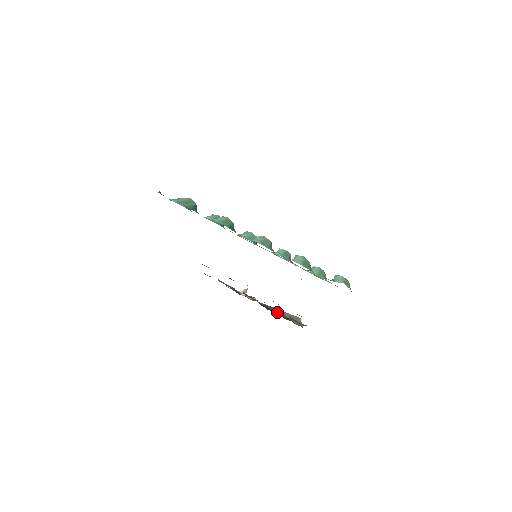
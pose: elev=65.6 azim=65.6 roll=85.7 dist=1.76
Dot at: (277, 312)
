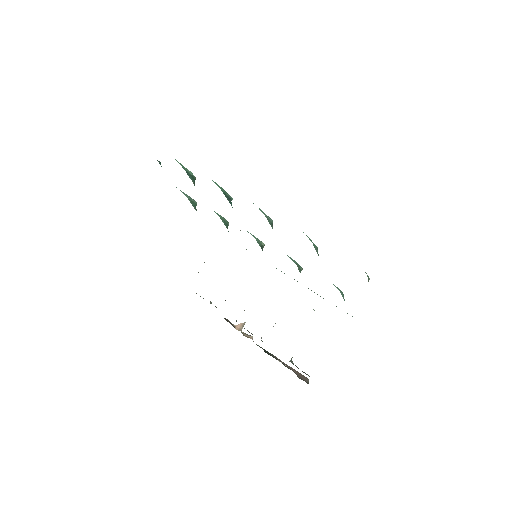
Dot at: occluded
